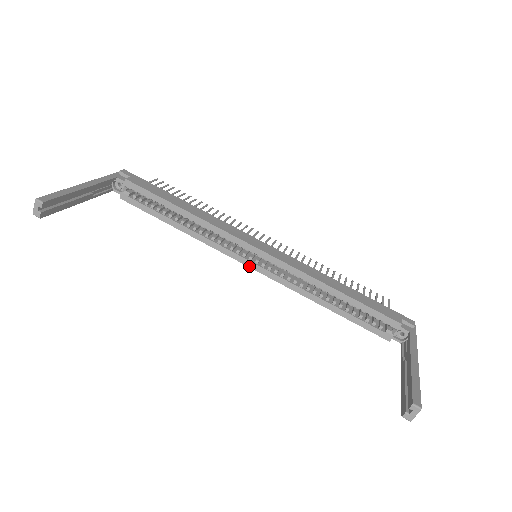
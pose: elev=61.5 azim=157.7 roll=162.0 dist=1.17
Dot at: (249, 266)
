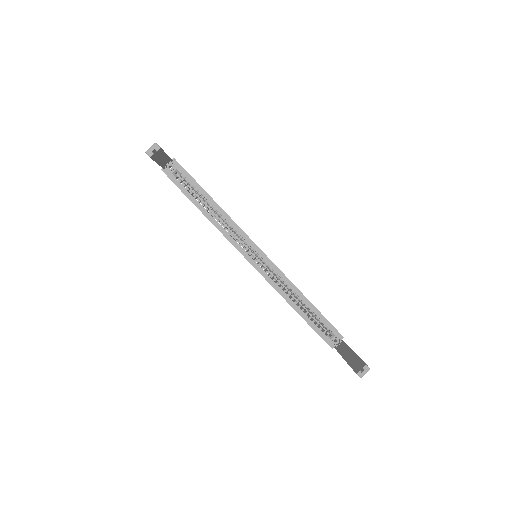
Dot at: (249, 261)
